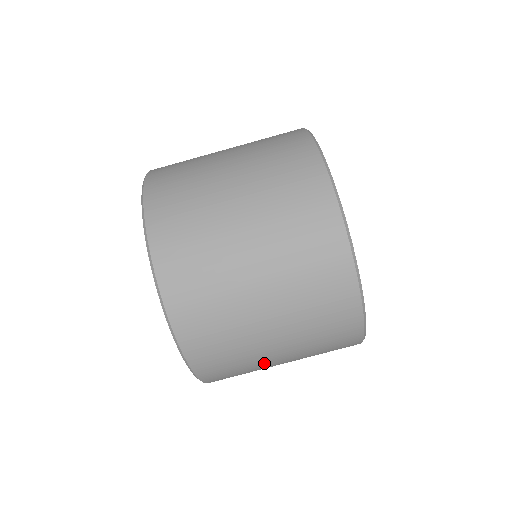
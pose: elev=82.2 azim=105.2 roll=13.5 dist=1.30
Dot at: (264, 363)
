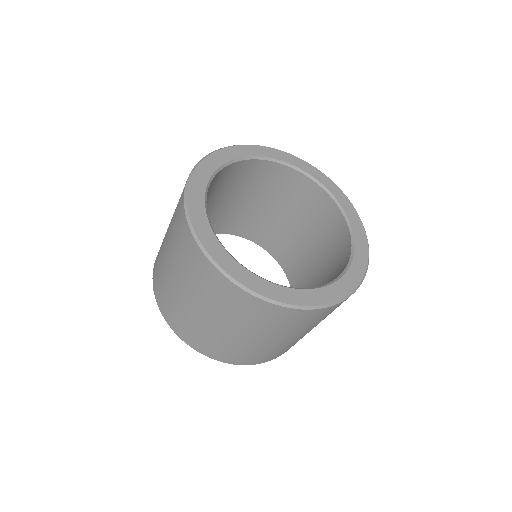
Dot at: occluded
